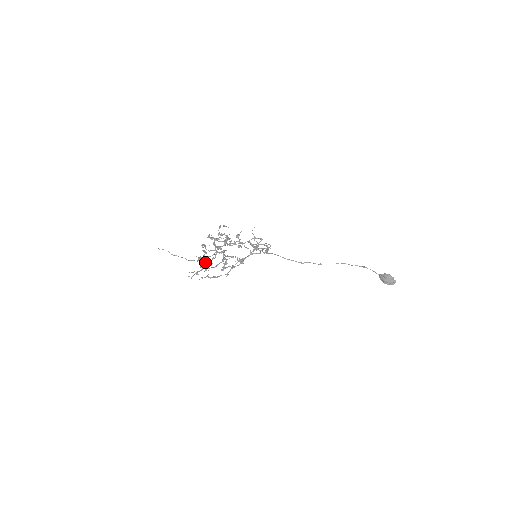
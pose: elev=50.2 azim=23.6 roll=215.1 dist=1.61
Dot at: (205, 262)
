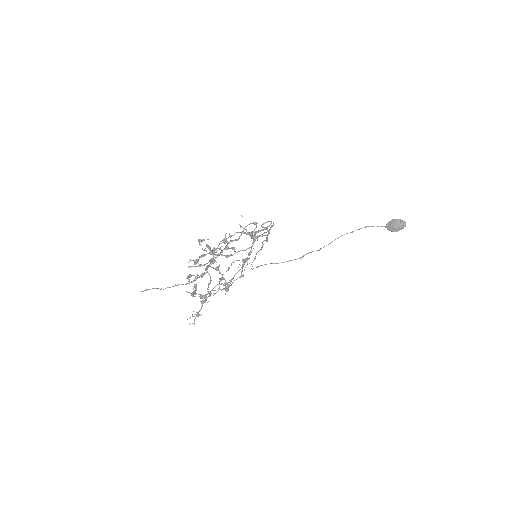
Dot at: occluded
